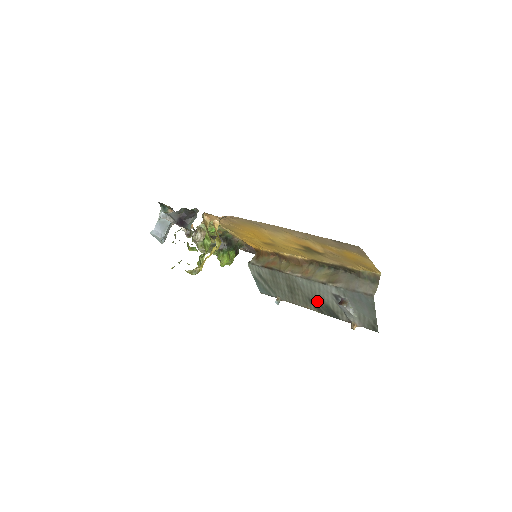
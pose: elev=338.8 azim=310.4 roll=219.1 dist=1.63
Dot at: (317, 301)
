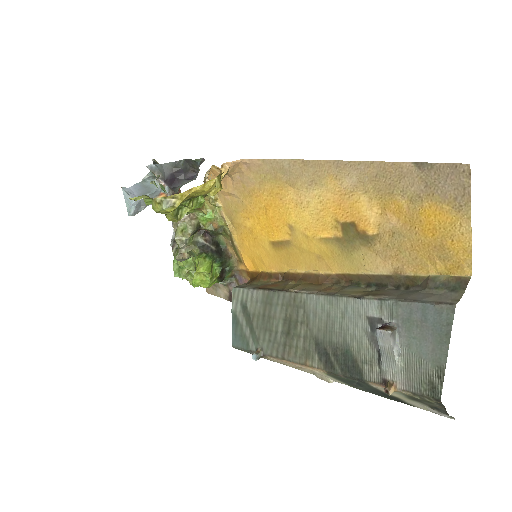
Dot at: (330, 343)
